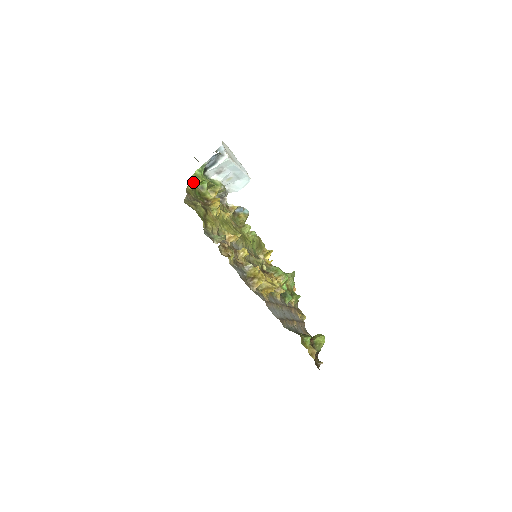
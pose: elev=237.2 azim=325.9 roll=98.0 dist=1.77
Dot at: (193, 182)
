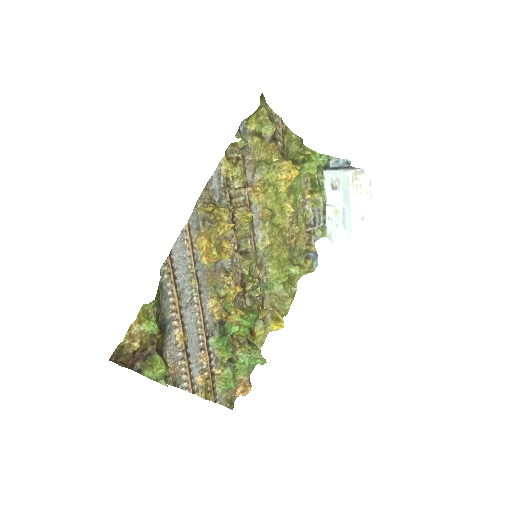
Dot at: (304, 148)
